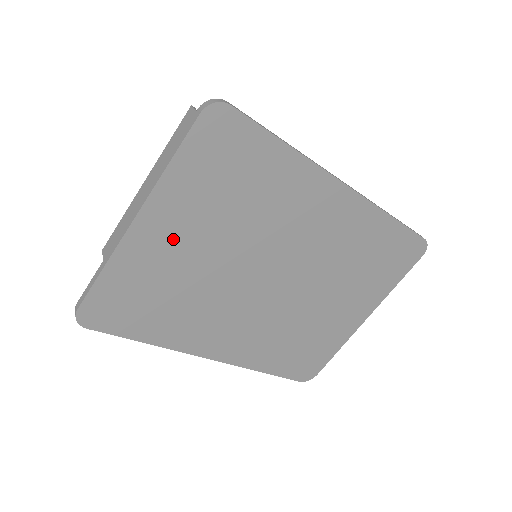
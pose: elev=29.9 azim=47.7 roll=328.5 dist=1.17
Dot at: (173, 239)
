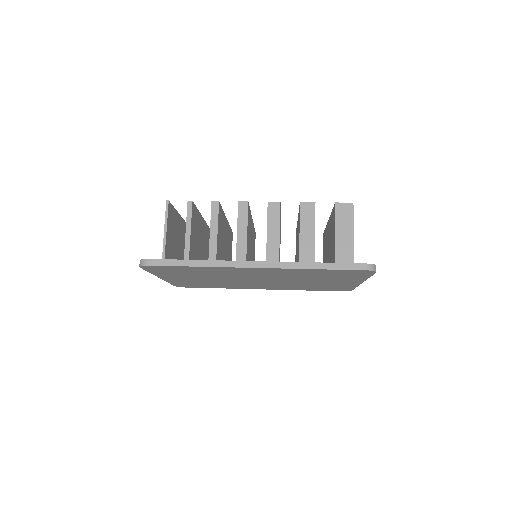
Dot at: (184, 279)
